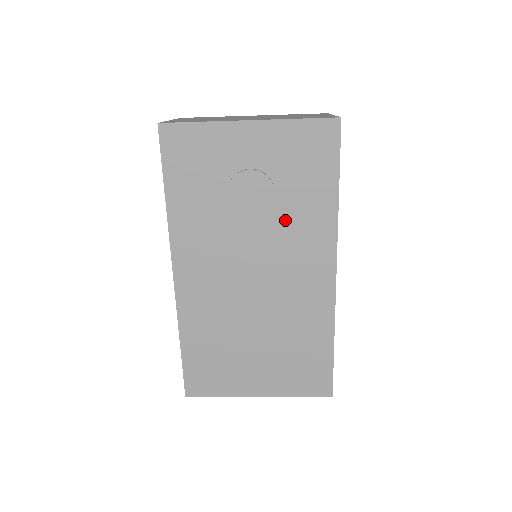
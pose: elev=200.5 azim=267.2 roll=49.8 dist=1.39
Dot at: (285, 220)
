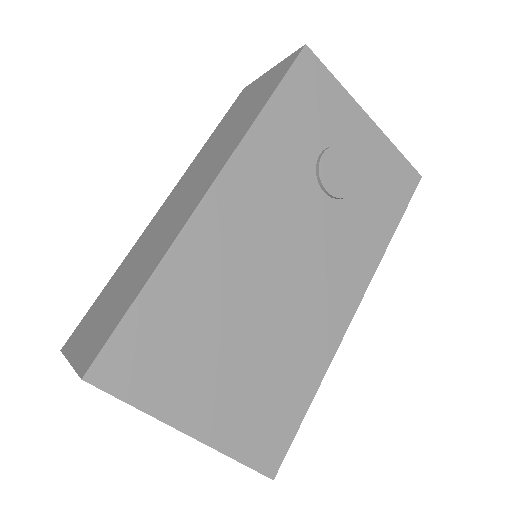
Dot at: (346, 223)
